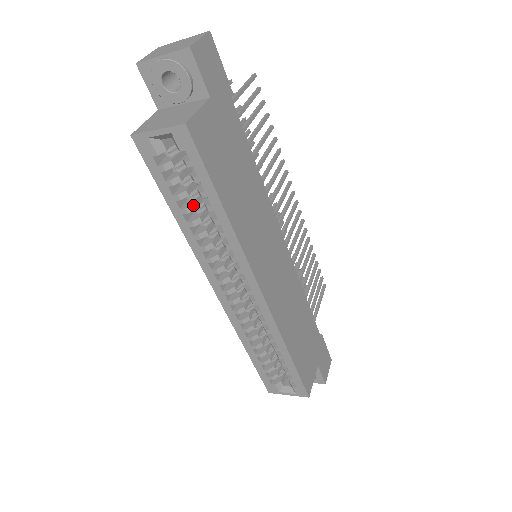
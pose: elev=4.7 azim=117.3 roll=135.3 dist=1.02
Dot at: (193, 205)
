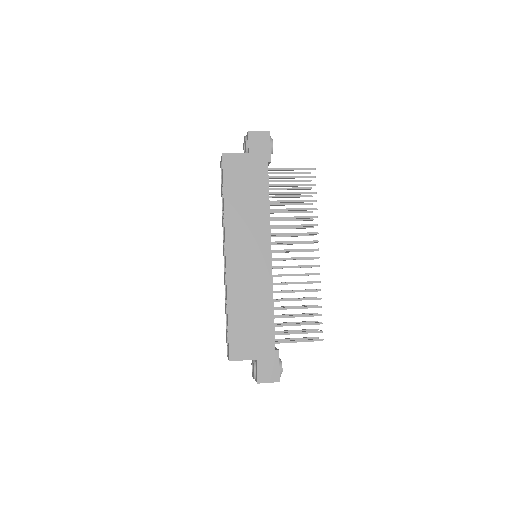
Dot at: occluded
